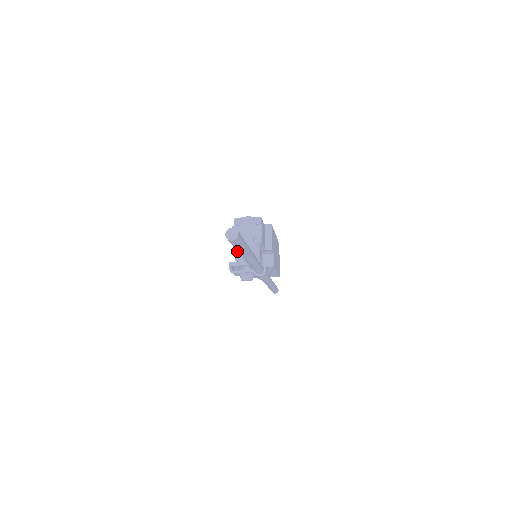
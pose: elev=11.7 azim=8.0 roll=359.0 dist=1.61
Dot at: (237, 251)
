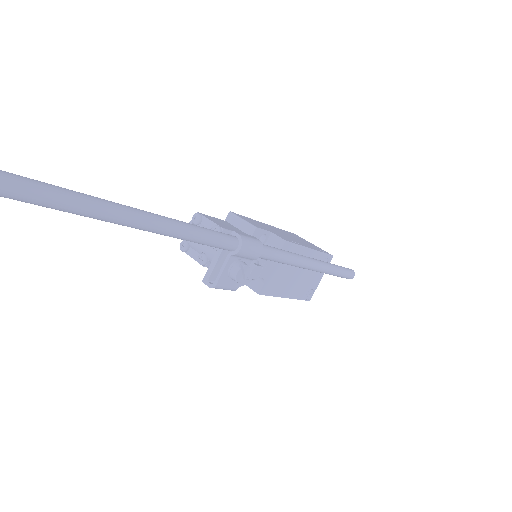
Dot at: occluded
